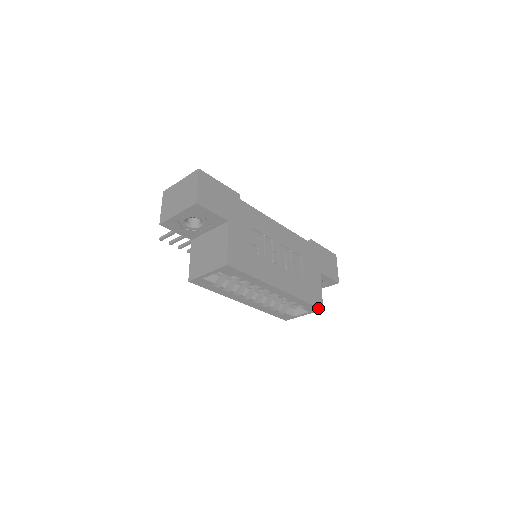
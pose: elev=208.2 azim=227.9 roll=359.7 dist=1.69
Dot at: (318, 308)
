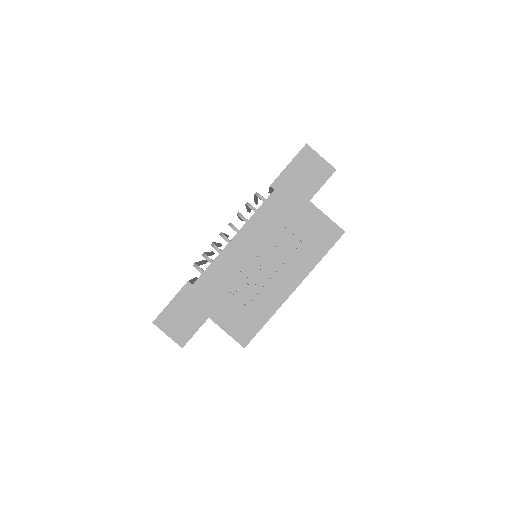
Dot at: (340, 237)
